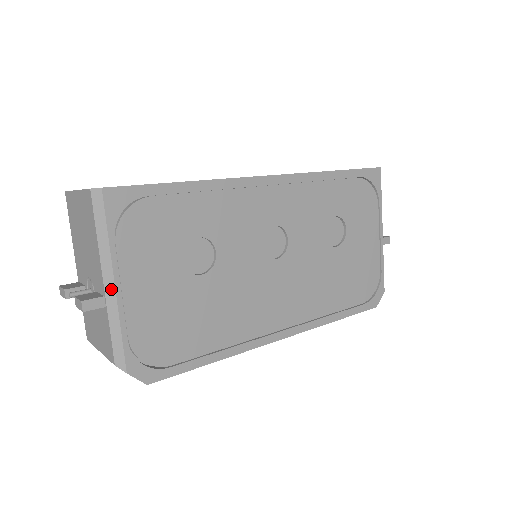
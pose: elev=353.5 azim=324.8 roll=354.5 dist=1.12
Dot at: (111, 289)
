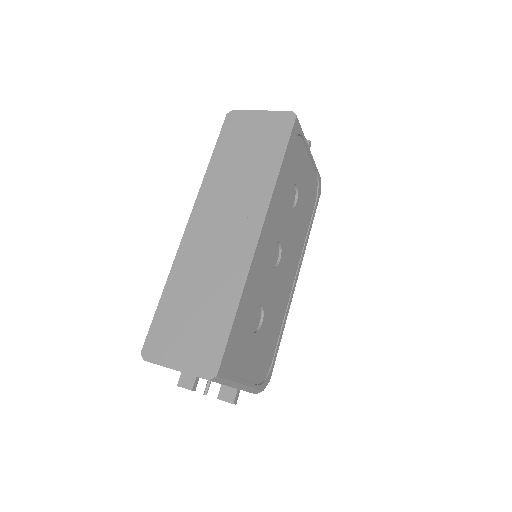
Dot at: (242, 386)
